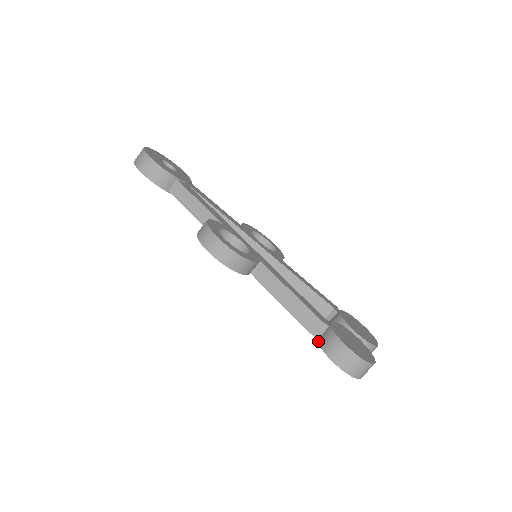
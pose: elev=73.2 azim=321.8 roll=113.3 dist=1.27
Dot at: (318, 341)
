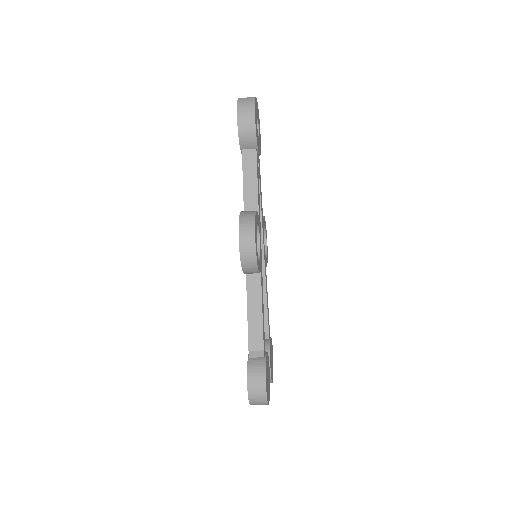
Dot at: (249, 360)
